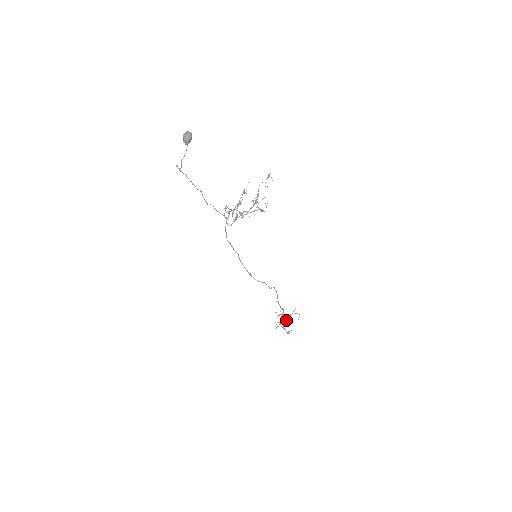
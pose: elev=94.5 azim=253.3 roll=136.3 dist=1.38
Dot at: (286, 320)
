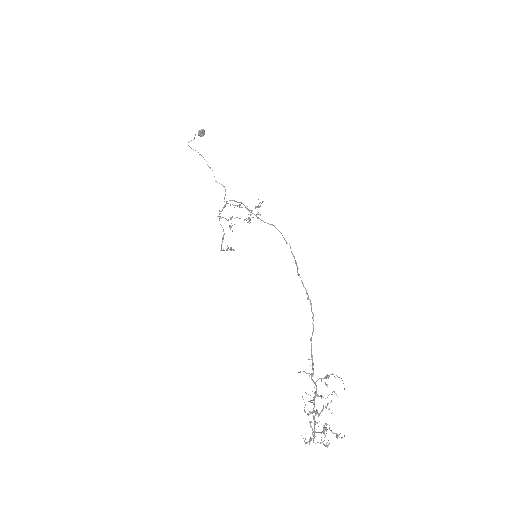
Dot at: occluded
